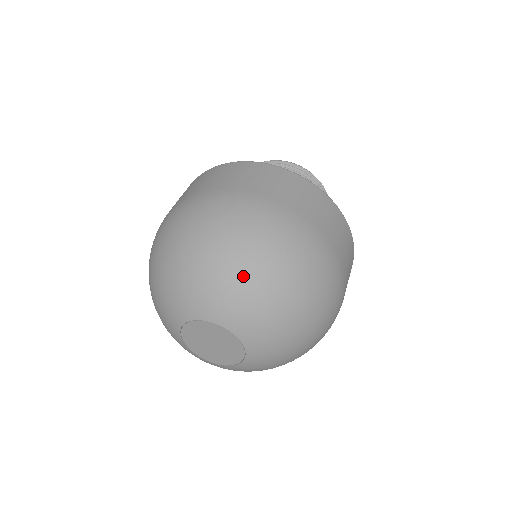
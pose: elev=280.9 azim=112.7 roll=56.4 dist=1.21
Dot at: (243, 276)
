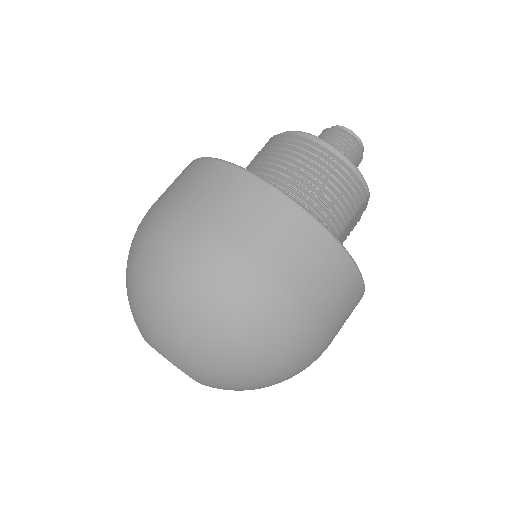
Dot at: (174, 323)
